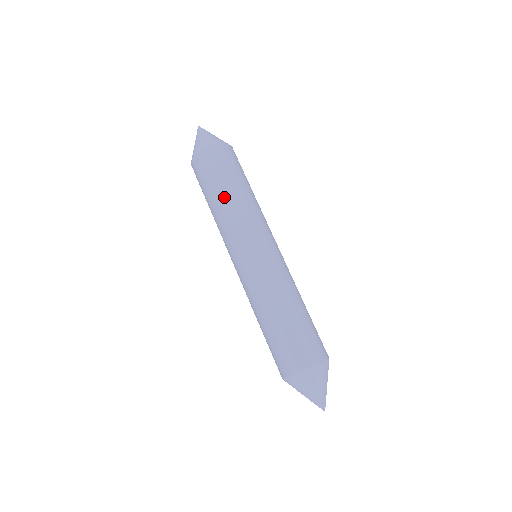
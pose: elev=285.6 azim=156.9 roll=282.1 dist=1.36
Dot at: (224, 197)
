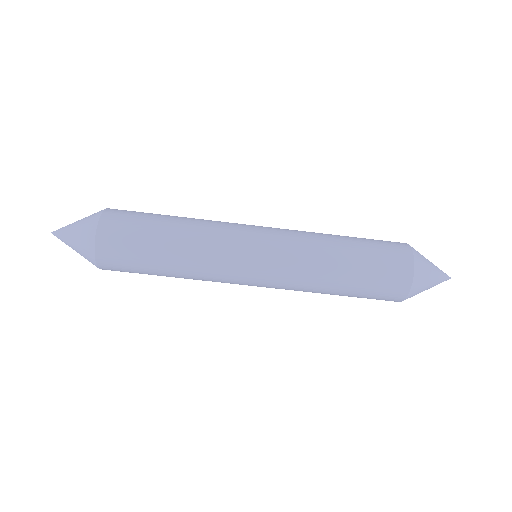
Dot at: occluded
